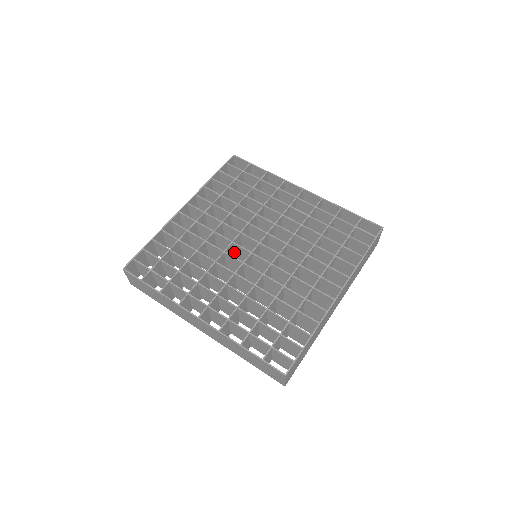
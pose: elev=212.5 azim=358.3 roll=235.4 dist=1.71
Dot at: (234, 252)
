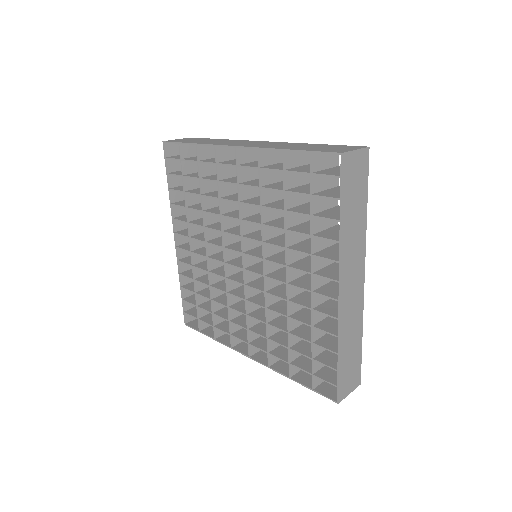
Dot at: (240, 258)
